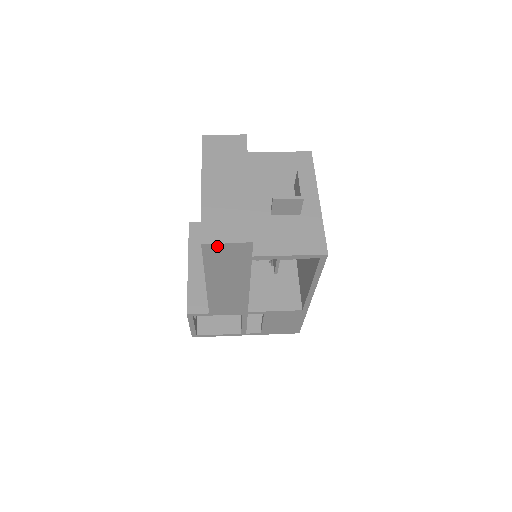
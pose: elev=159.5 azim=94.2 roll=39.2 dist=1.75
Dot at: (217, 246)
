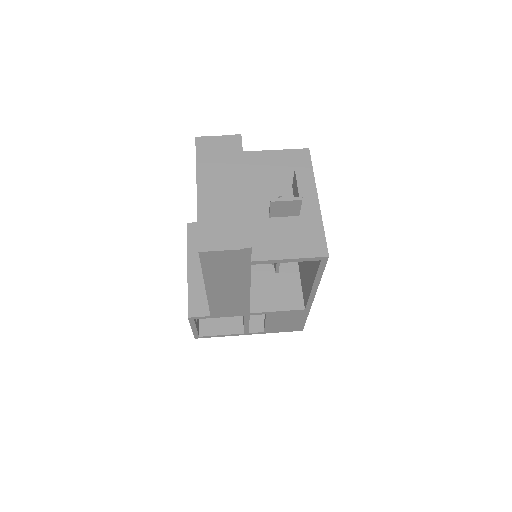
Dot at: (215, 253)
